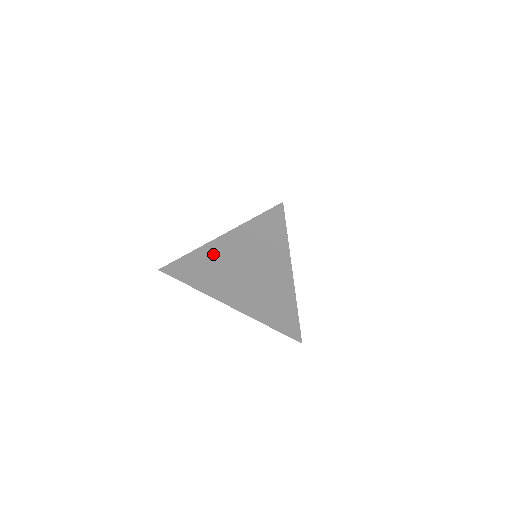
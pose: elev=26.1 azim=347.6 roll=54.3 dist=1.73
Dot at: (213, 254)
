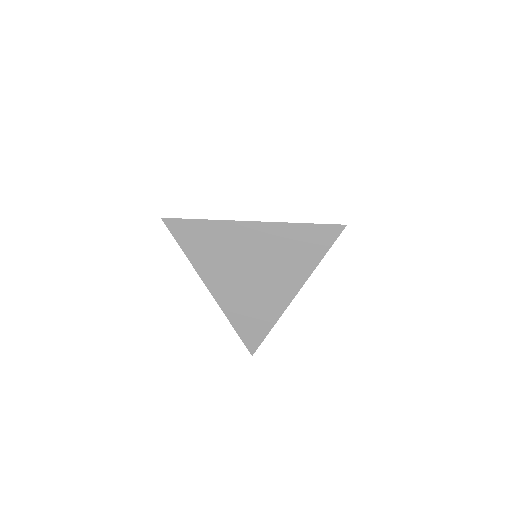
Dot at: (239, 234)
